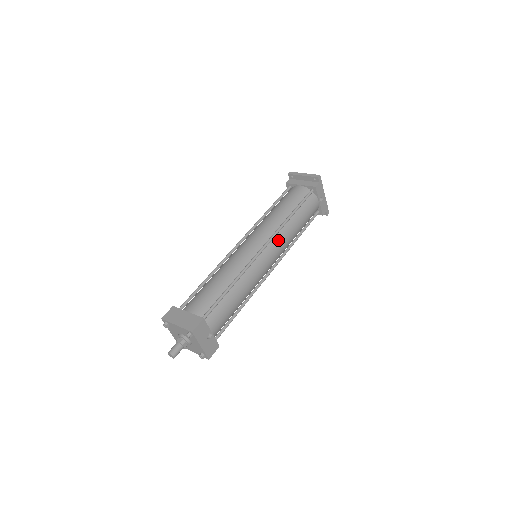
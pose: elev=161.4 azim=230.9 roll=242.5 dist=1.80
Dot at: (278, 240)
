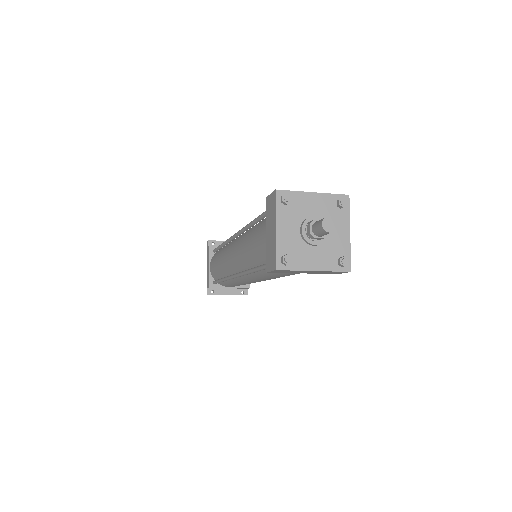
Dot at: occluded
